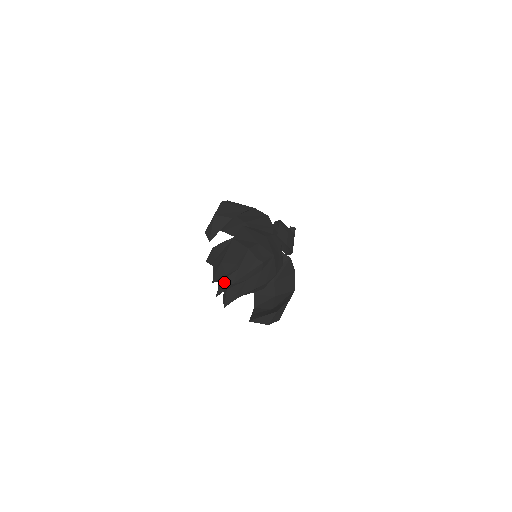
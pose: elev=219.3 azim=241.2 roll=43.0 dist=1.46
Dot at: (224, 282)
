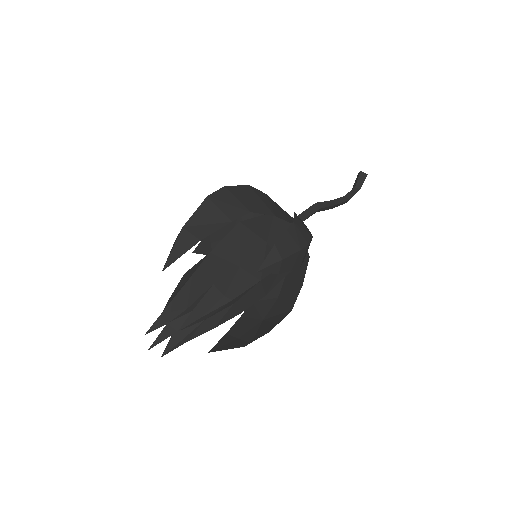
Dot at: (168, 327)
